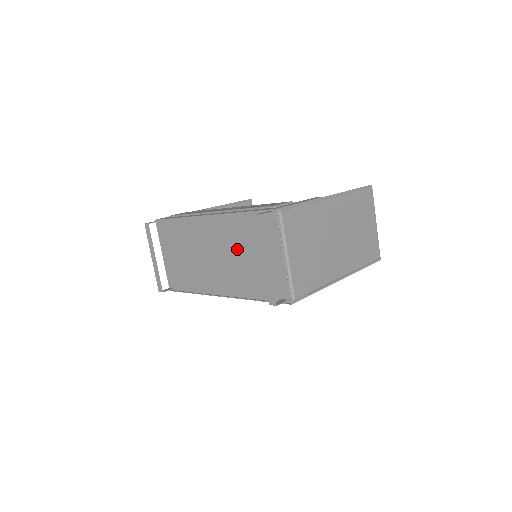
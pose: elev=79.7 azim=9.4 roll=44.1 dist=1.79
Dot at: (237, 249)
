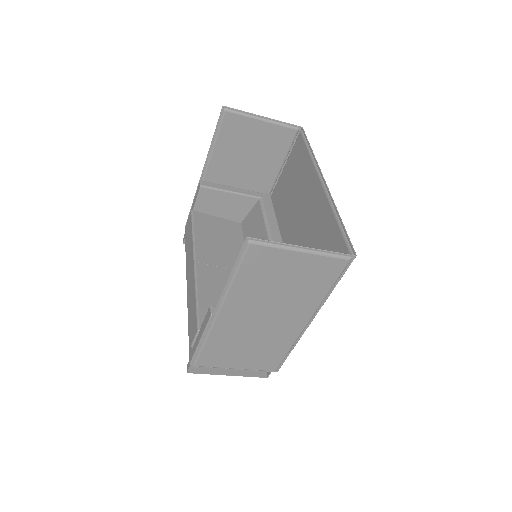
Dot at: occluded
